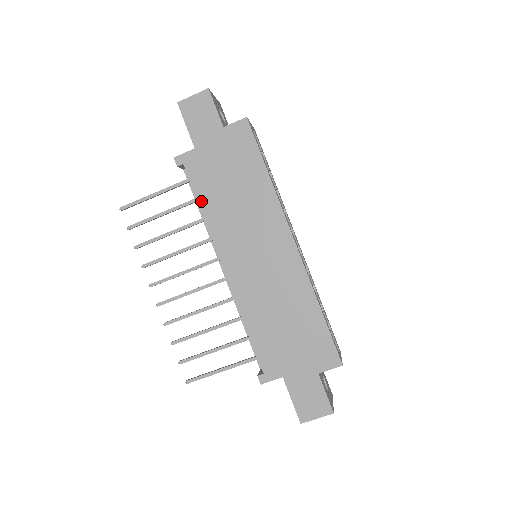
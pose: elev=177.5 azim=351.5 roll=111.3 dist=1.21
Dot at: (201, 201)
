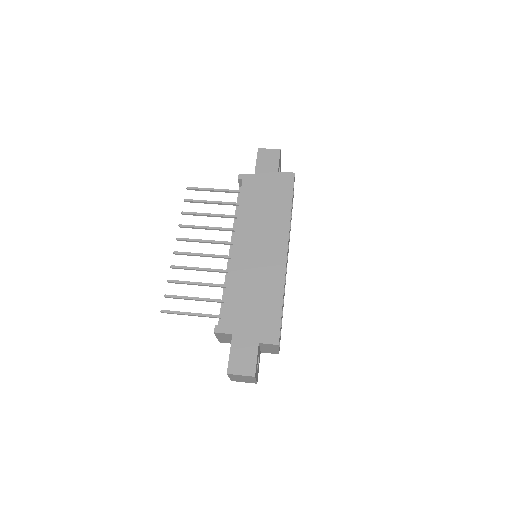
Dot at: (241, 203)
